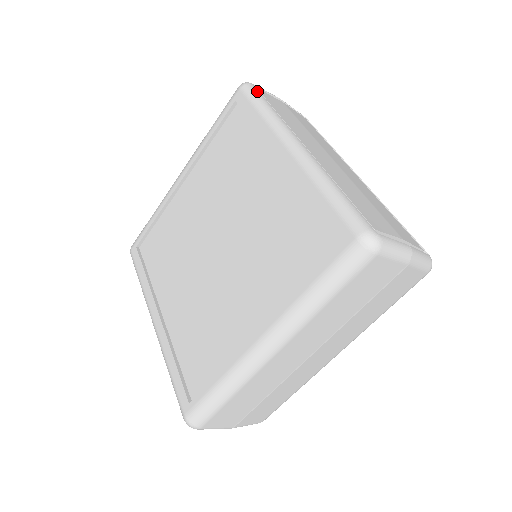
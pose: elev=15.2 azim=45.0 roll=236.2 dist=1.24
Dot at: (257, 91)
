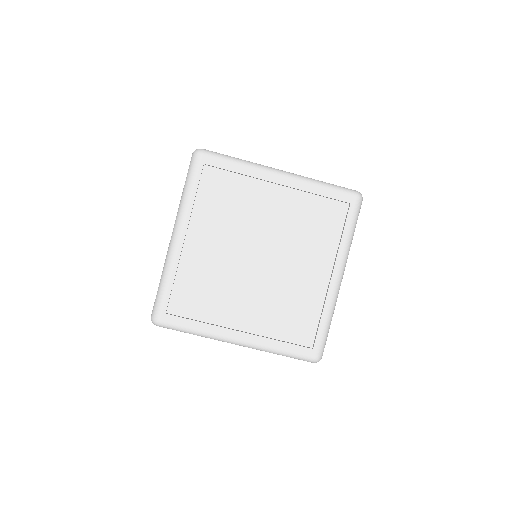
Dot at: (215, 152)
